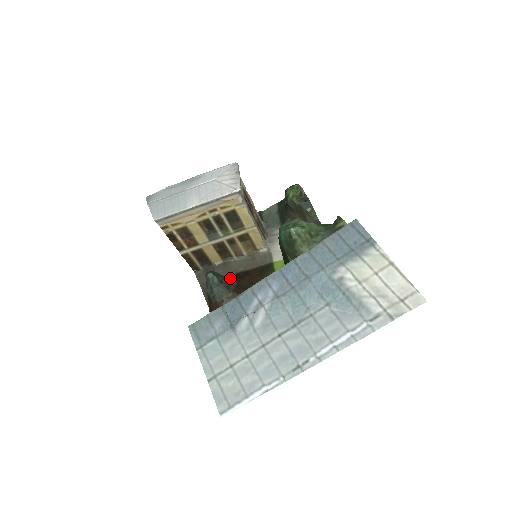
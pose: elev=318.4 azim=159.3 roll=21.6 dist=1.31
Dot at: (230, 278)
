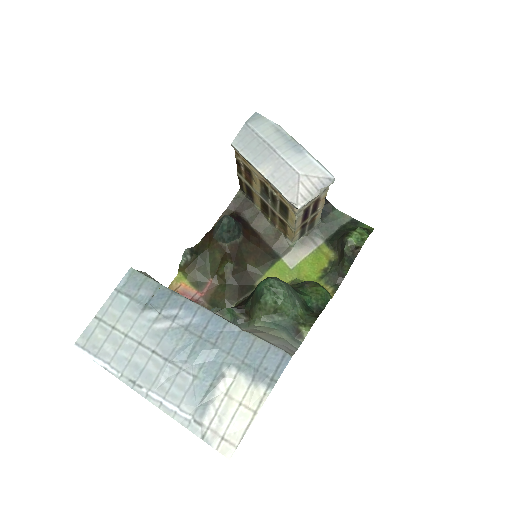
Dot at: (241, 233)
